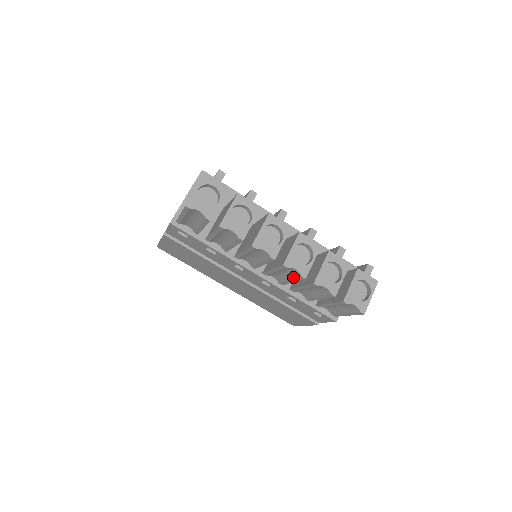
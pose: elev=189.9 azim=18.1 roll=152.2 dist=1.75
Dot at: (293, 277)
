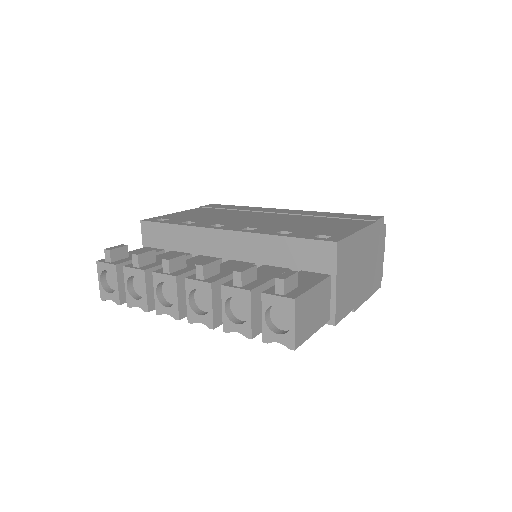
Dot at: occluded
